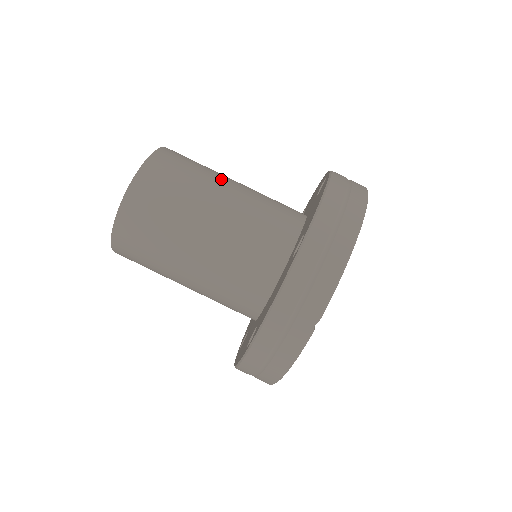
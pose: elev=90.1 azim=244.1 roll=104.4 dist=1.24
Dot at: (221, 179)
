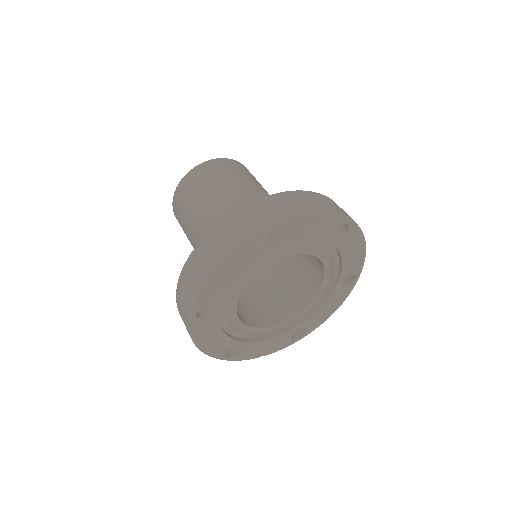
Dot at: occluded
